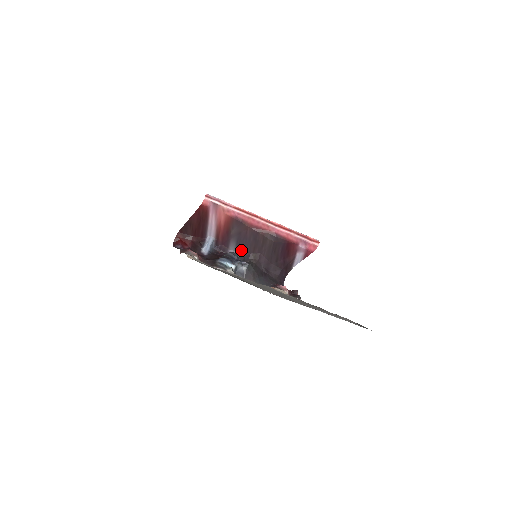
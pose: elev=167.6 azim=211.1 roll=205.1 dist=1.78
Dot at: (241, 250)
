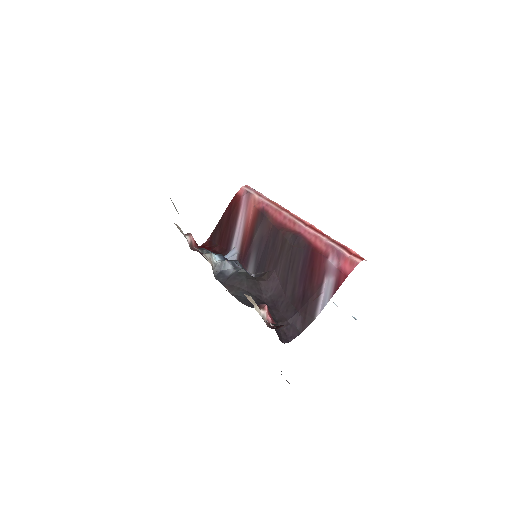
Dot at: (258, 270)
